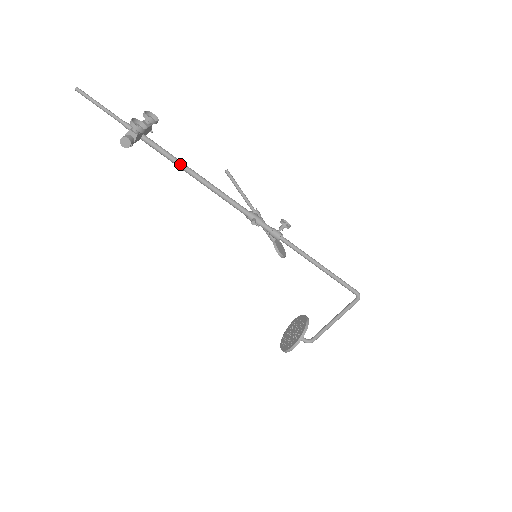
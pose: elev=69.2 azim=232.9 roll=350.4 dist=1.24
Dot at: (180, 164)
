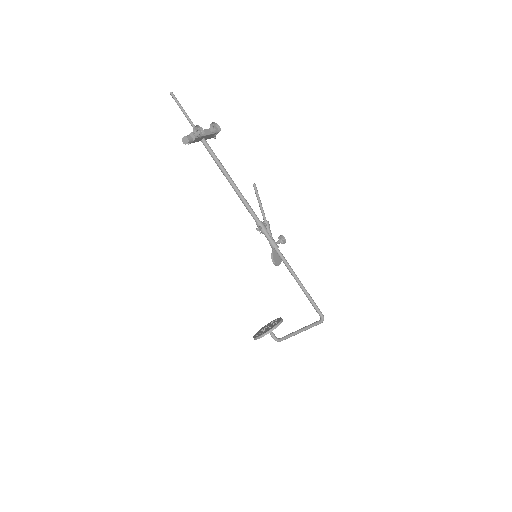
Dot at: (221, 168)
